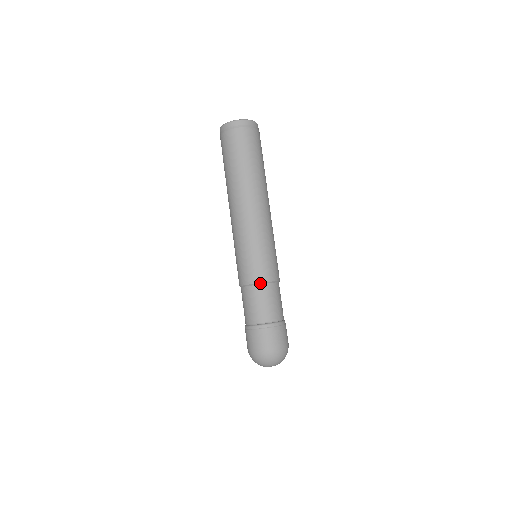
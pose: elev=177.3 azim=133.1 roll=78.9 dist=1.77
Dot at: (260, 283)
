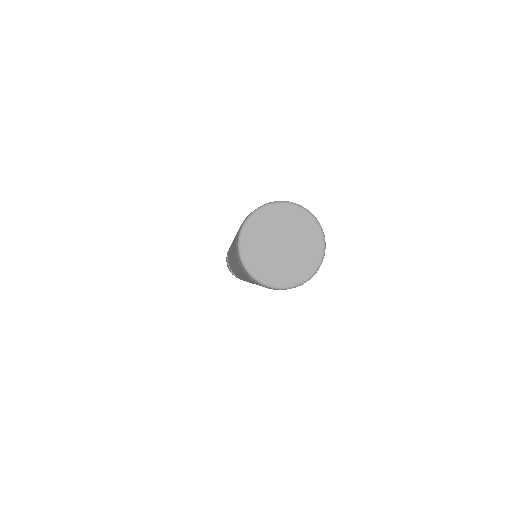
Dot at: occluded
